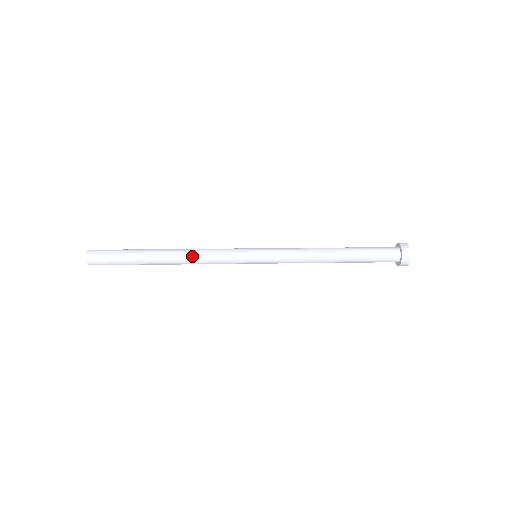
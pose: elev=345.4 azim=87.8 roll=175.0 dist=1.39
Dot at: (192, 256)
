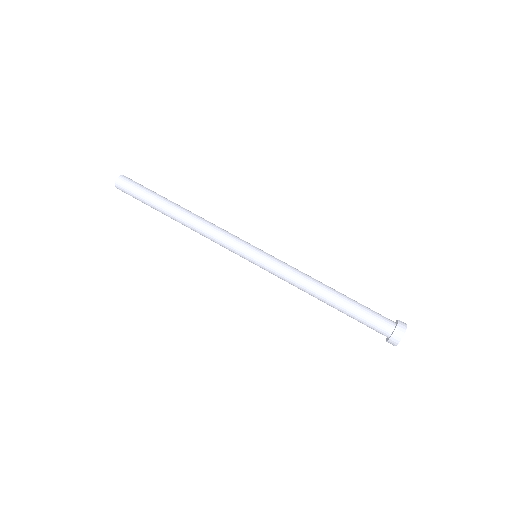
Dot at: (198, 229)
